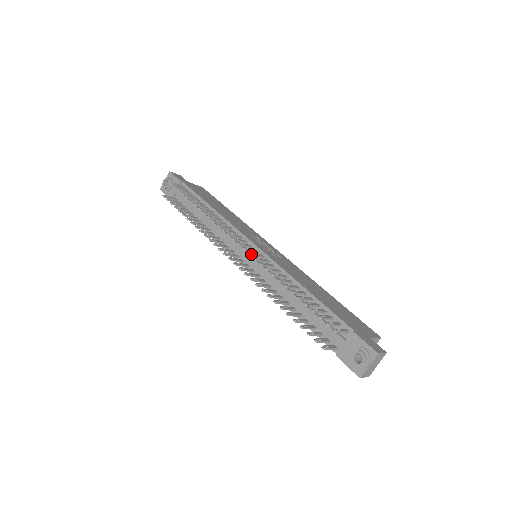
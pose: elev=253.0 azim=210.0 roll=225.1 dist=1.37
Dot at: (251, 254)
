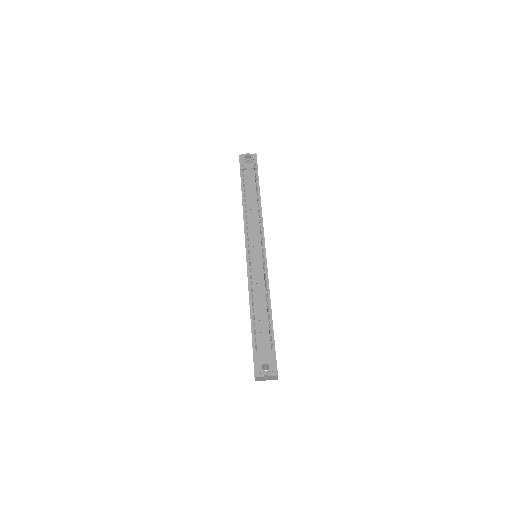
Dot at: occluded
